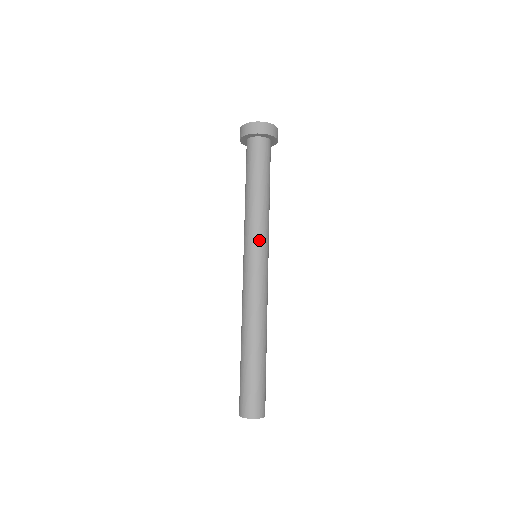
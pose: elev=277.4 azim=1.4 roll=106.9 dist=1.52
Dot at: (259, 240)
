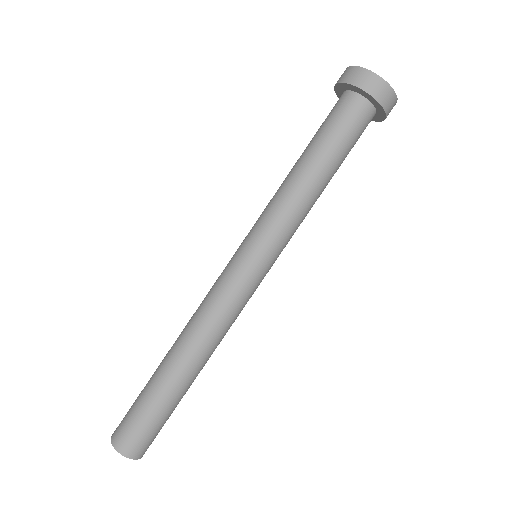
Dot at: (280, 246)
